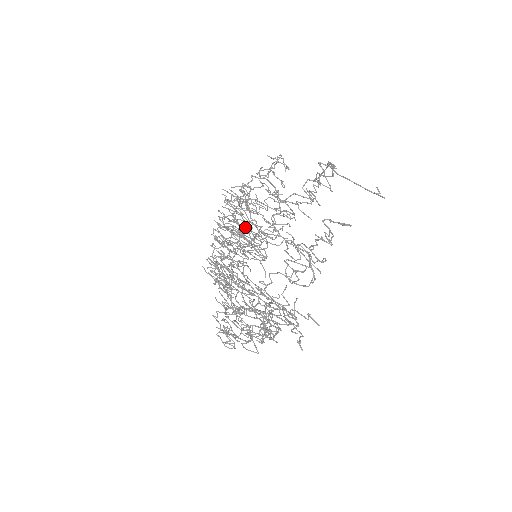
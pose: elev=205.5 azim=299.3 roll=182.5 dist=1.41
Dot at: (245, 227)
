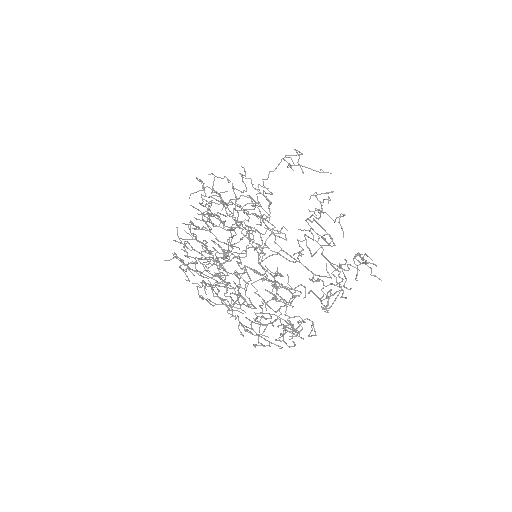
Dot at: (216, 243)
